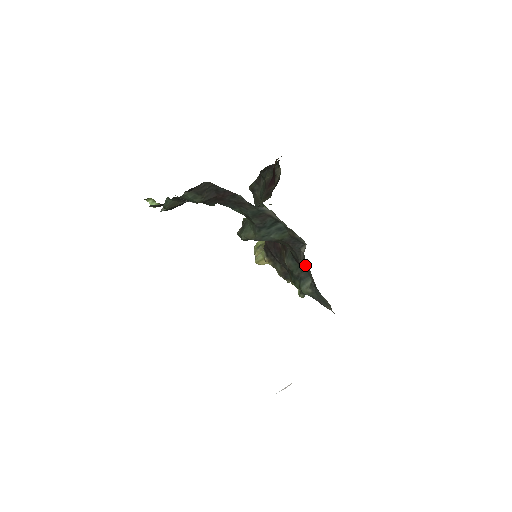
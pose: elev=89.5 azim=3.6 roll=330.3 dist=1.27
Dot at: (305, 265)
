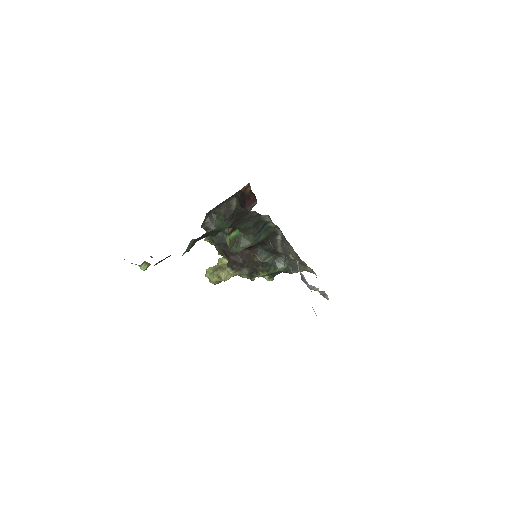
Dot at: (283, 248)
